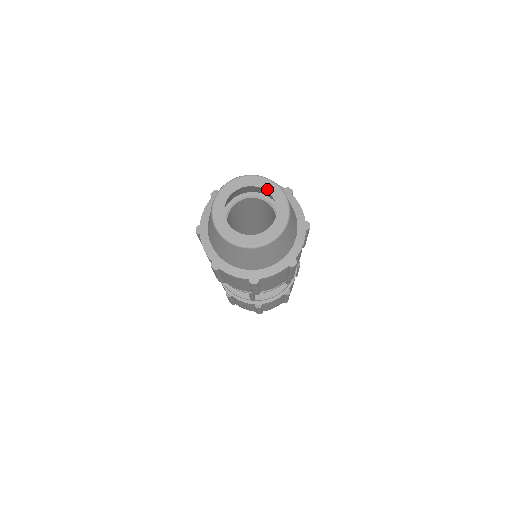
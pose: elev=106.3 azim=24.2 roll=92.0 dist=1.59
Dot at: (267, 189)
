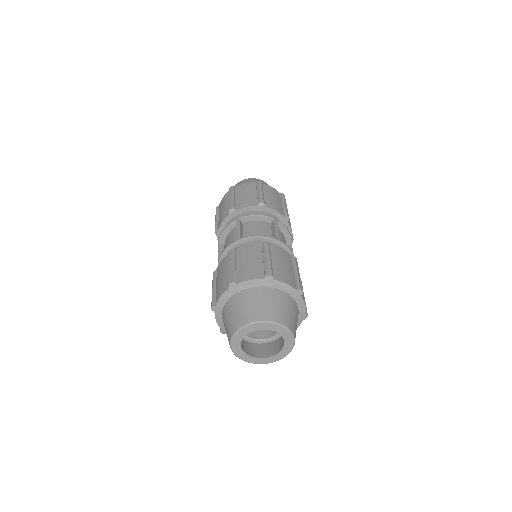
Dot at: (264, 328)
